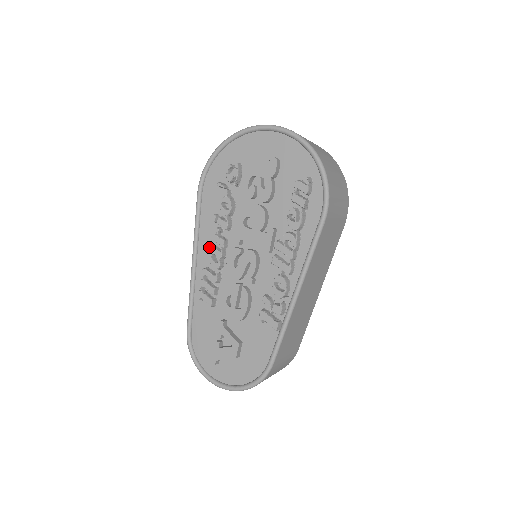
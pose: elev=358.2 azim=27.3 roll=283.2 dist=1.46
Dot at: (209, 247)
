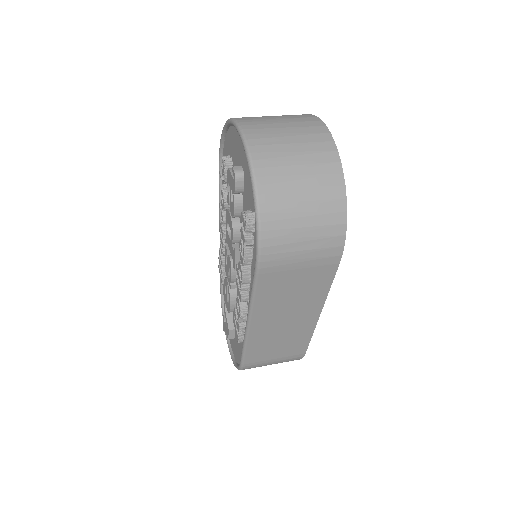
Dot at: occluded
